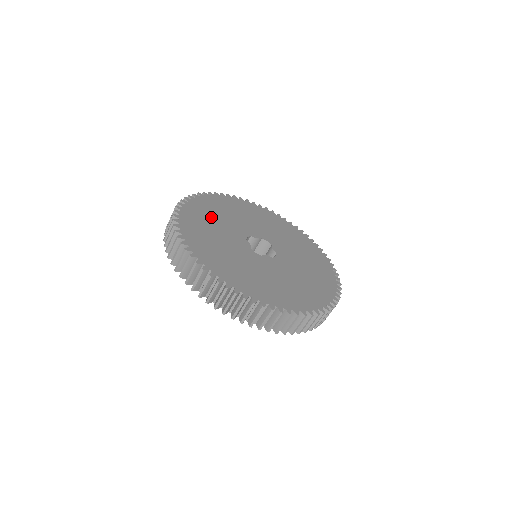
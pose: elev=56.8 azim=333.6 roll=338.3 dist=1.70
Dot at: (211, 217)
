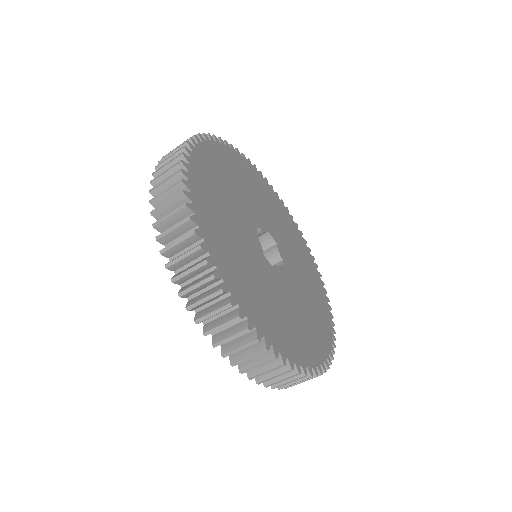
Dot at: (220, 188)
